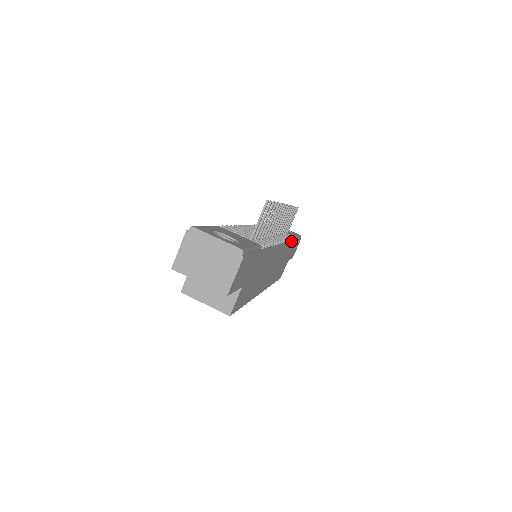
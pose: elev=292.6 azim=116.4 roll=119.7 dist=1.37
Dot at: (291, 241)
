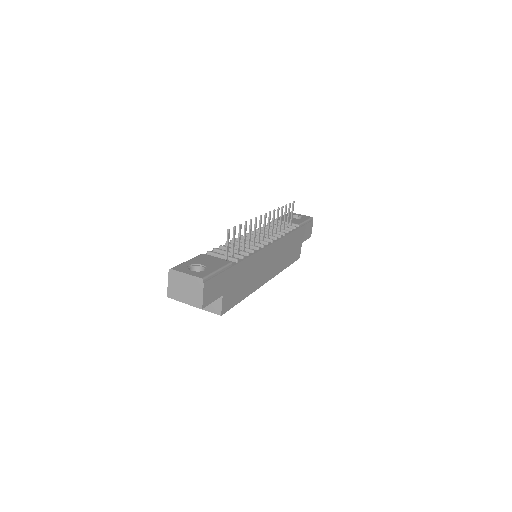
Dot at: (291, 232)
